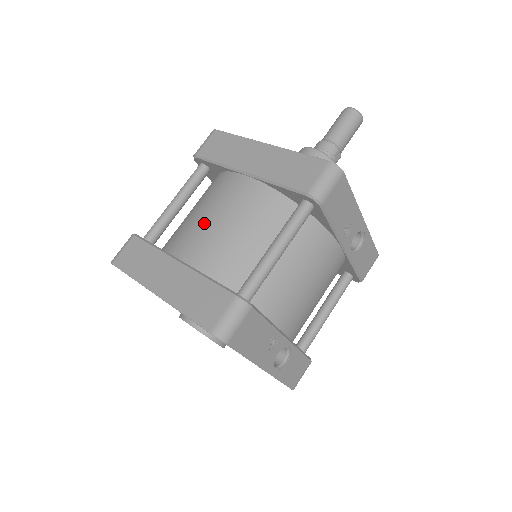
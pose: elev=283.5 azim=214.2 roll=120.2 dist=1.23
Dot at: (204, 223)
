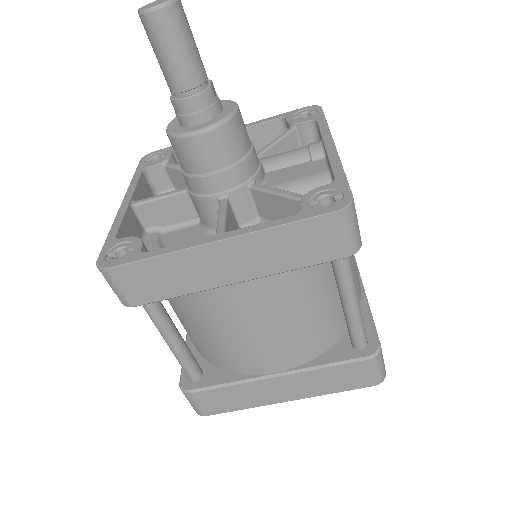
Dot at: (253, 342)
